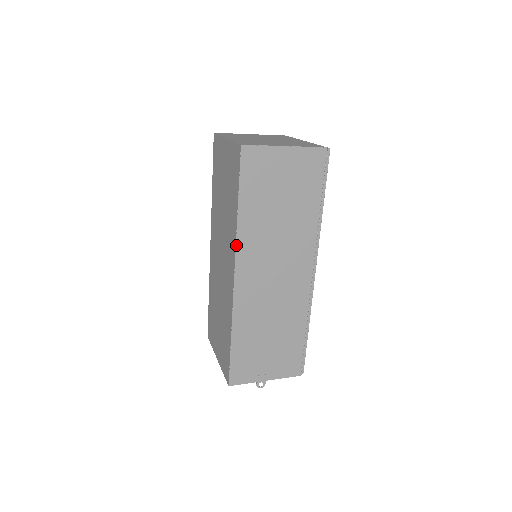
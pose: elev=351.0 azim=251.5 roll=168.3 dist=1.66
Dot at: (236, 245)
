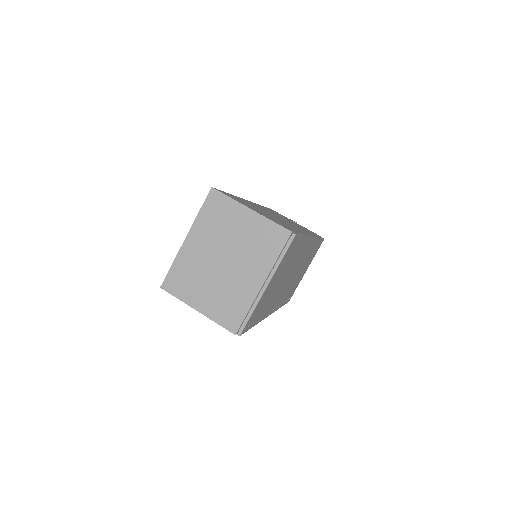
Dot at: occluded
